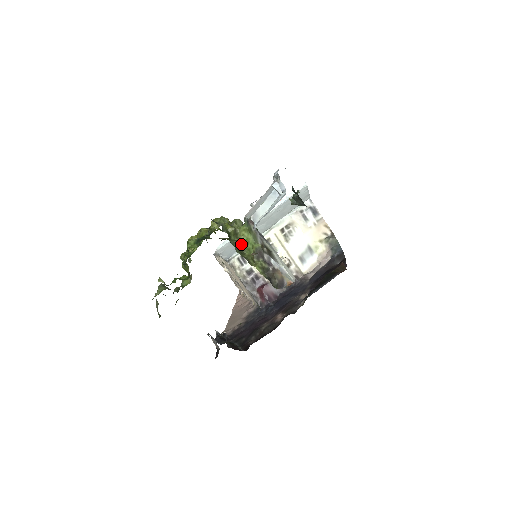
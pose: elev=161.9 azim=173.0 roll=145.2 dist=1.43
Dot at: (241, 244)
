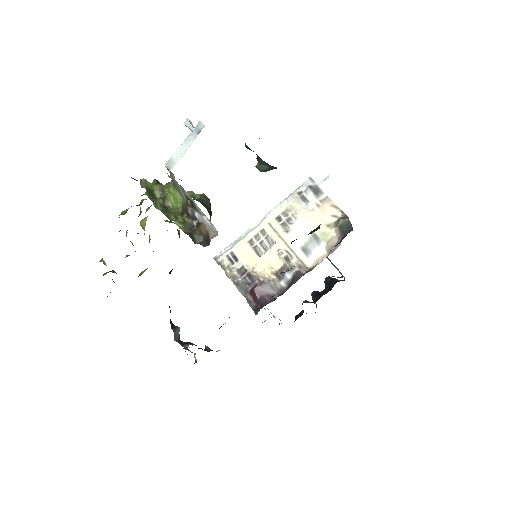
Dot at: (169, 203)
